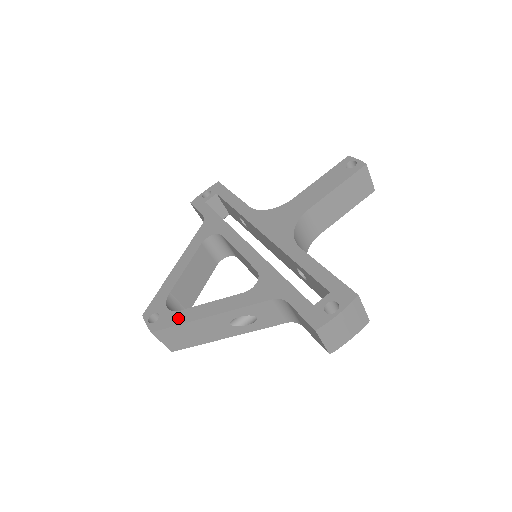
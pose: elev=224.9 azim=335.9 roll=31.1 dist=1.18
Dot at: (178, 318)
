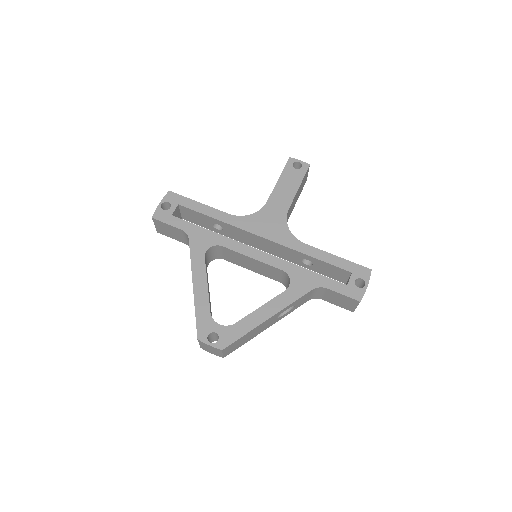
Dot at: (240, 329)
